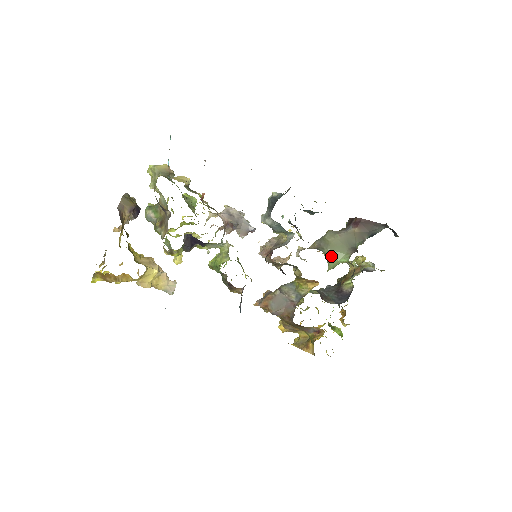
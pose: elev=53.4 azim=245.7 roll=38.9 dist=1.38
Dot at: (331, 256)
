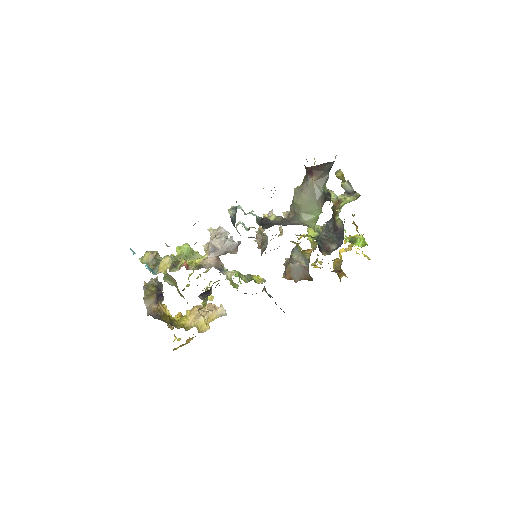
Dot at: (308, 217)
